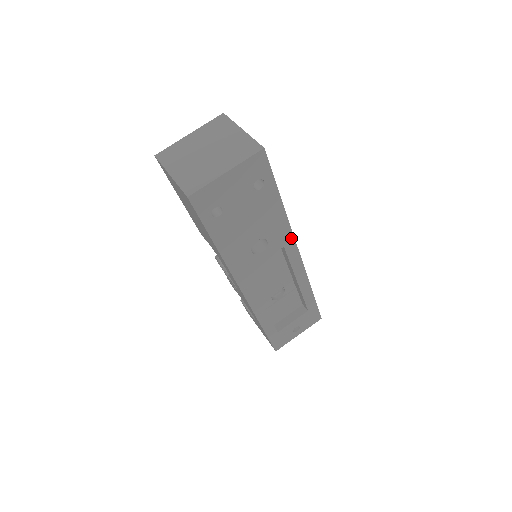
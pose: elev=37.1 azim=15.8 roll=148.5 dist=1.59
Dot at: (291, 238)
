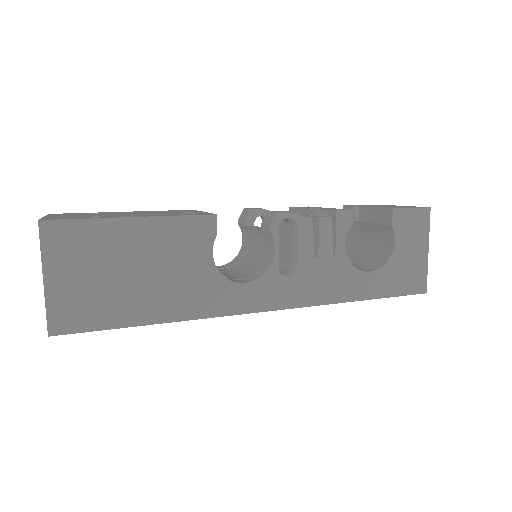
Dot at: (226, 314)
